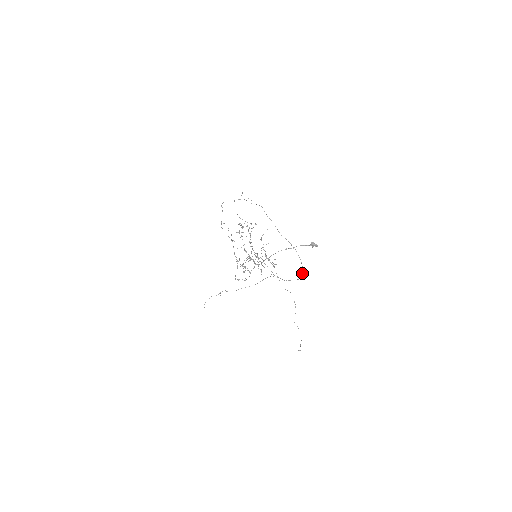
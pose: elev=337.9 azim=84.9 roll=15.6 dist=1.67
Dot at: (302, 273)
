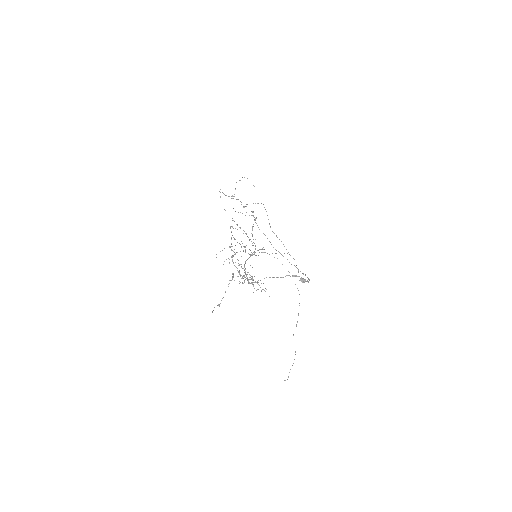
Dot at: occluded
